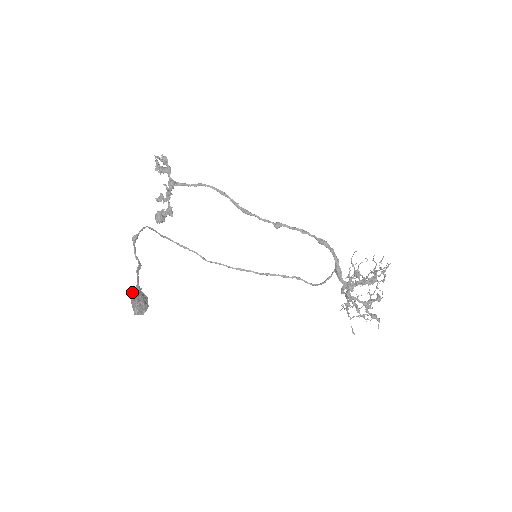
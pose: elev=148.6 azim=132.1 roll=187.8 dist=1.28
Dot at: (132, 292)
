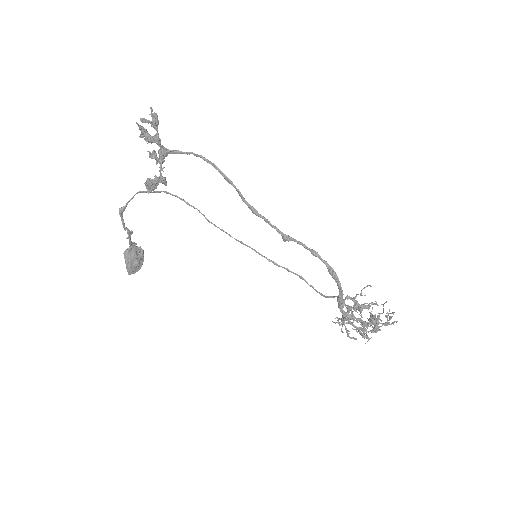
Dot at: (124, 256)
